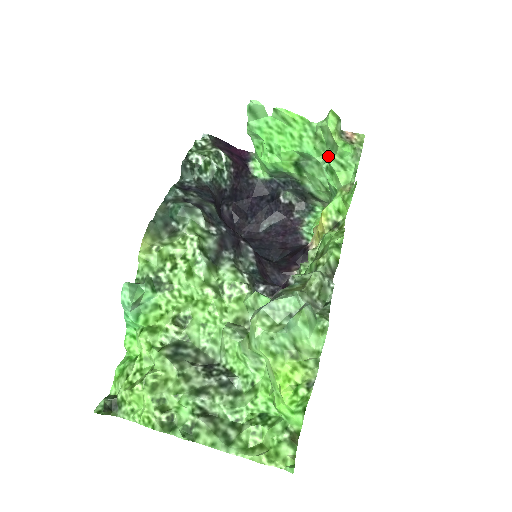
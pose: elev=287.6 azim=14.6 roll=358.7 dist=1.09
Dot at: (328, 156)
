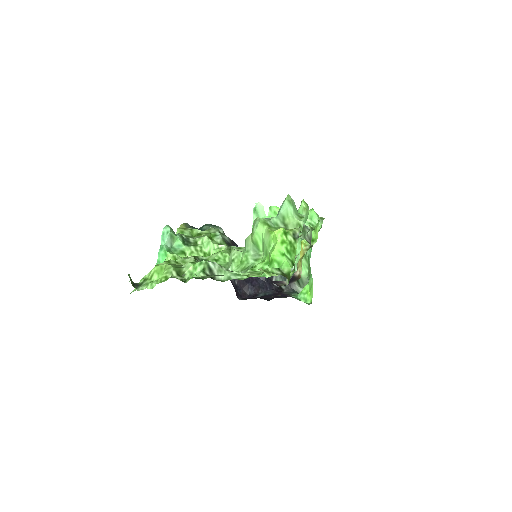
Dot at: occluded
